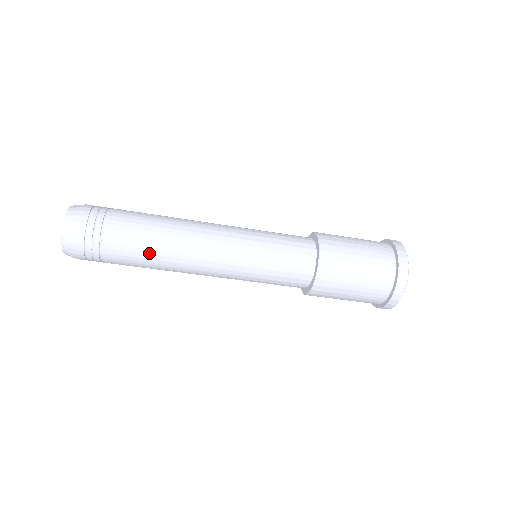
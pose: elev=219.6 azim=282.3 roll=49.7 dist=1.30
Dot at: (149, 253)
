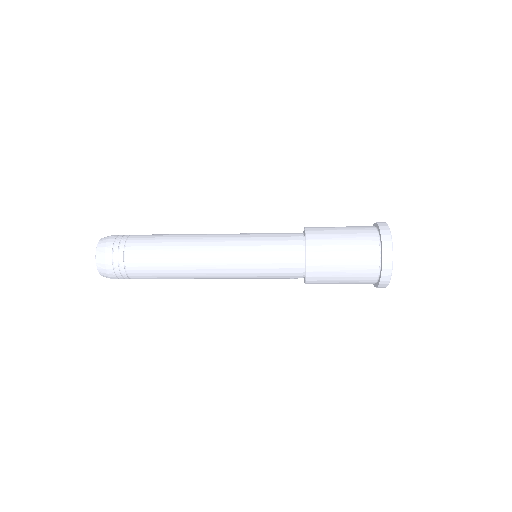
Dot at: (163, 269)
